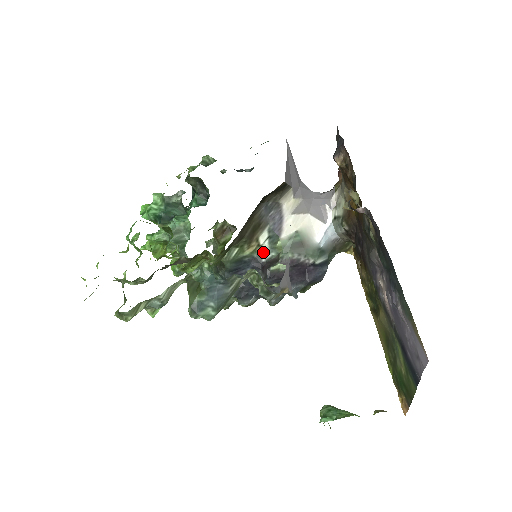
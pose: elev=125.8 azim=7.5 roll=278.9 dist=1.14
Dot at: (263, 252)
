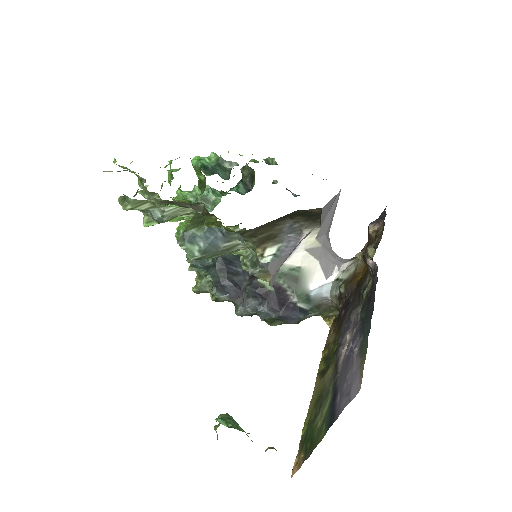
Dot at: occluded
